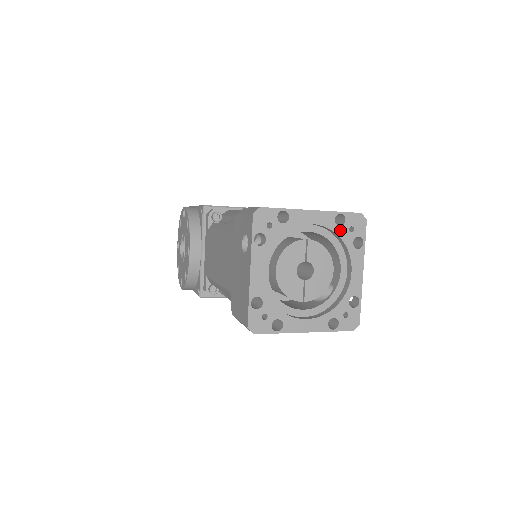
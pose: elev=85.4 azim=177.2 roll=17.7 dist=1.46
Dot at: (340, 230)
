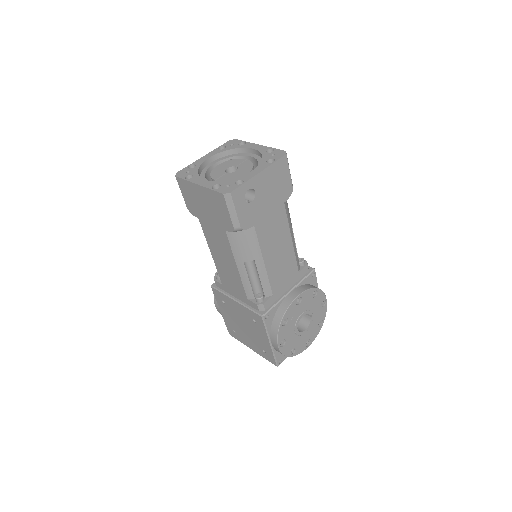
Dot at: (266, 154)
